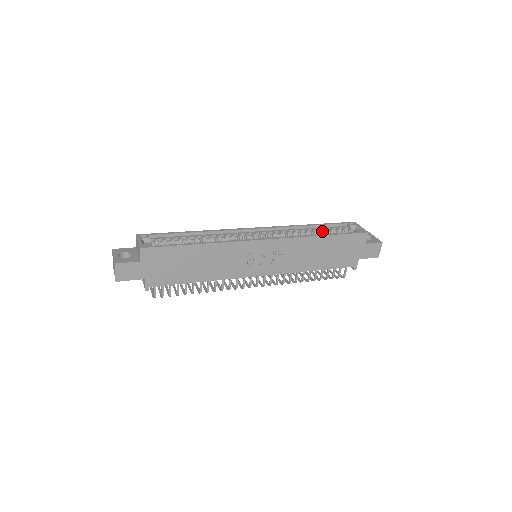
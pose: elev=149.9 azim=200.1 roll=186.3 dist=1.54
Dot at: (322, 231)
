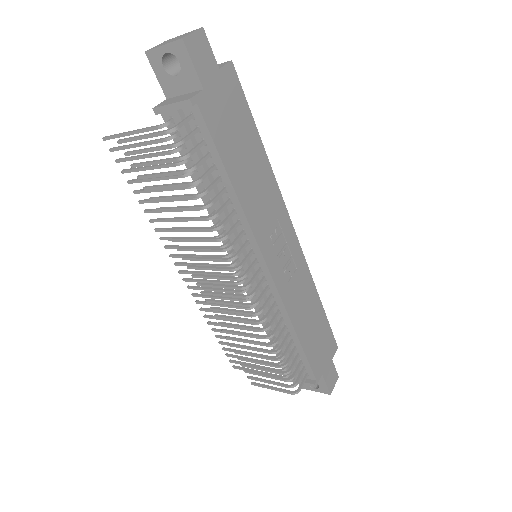
Dot at: occluded
